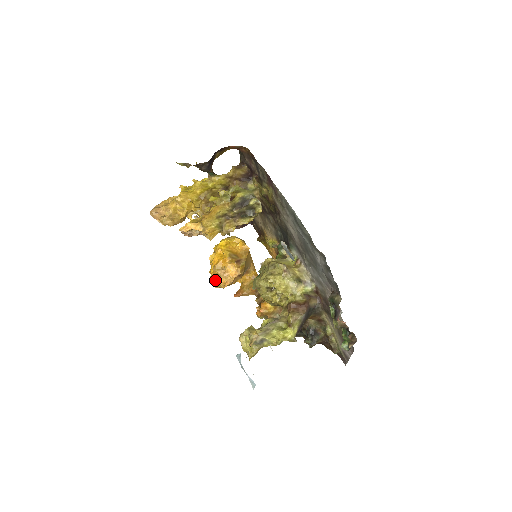
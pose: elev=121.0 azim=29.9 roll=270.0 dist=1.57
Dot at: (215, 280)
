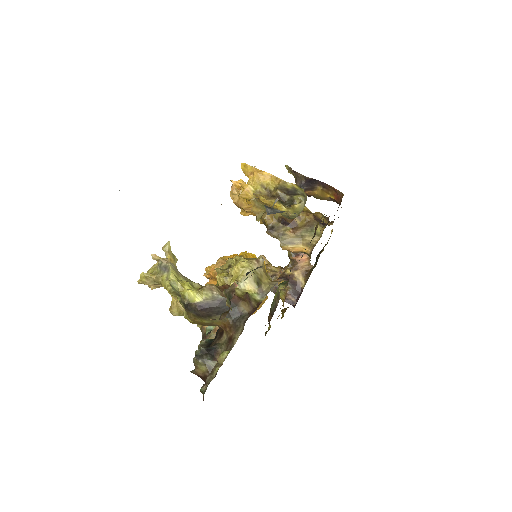
Dot at: (211, 267)
